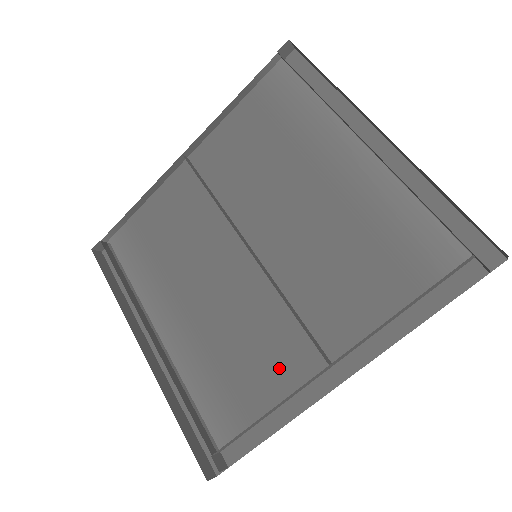
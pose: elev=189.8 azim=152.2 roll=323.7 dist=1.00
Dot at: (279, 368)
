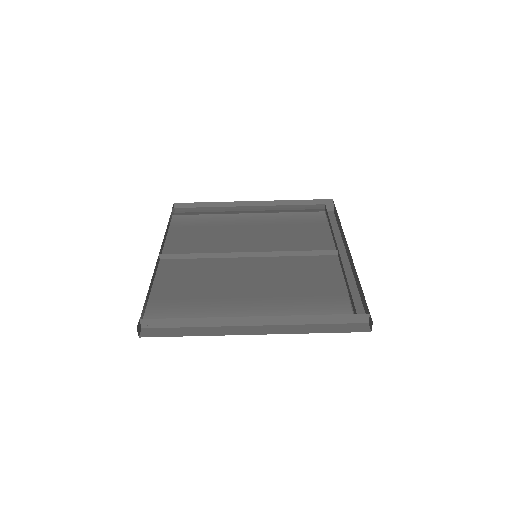
Dot at: (324, 273)
